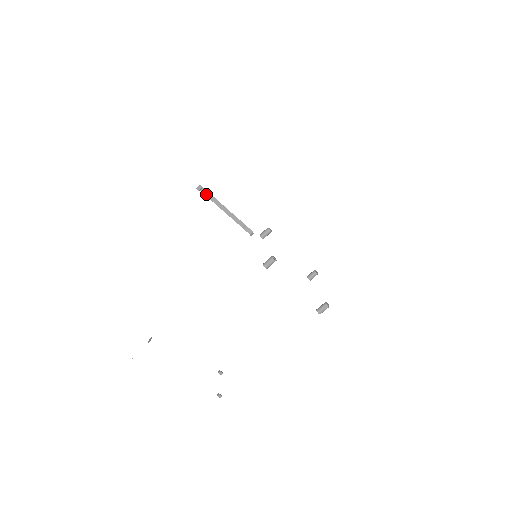
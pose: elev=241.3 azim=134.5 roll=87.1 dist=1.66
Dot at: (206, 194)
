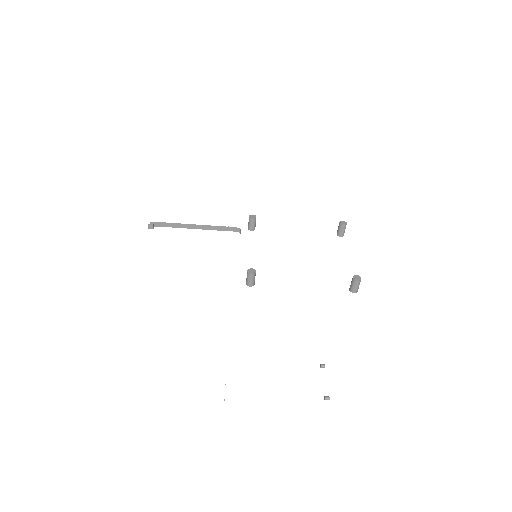
Dot at: (164, 225)
